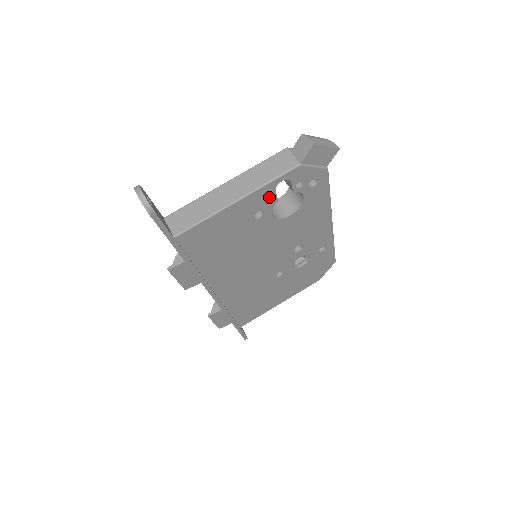
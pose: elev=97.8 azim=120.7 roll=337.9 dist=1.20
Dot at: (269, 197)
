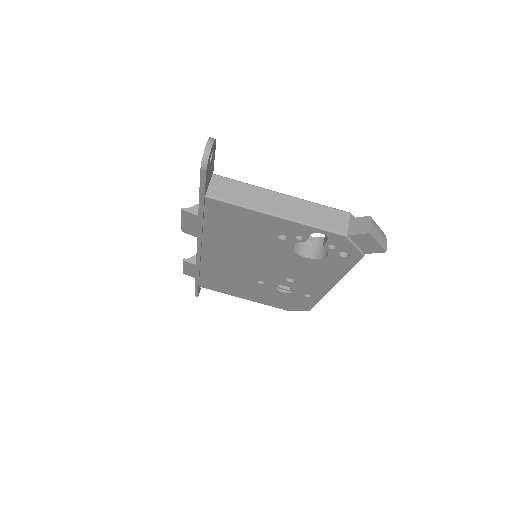
Dot at: (302, 234)
